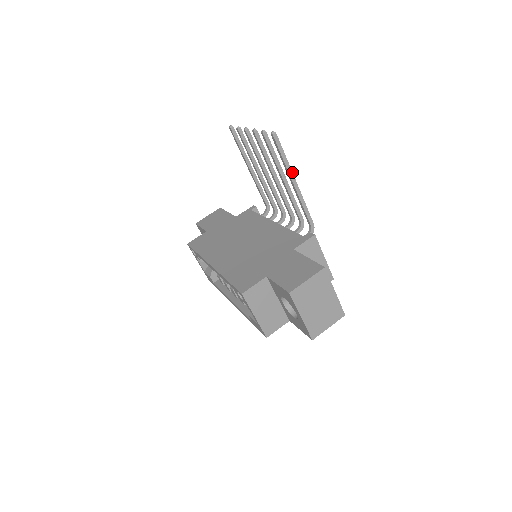
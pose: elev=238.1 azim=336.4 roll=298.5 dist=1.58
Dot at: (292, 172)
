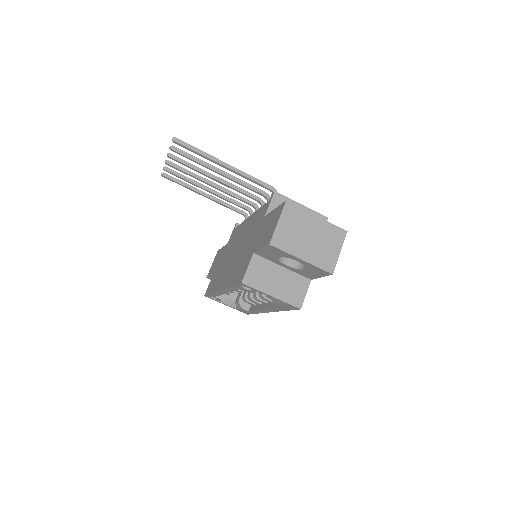
Dot at: (215, 158)
